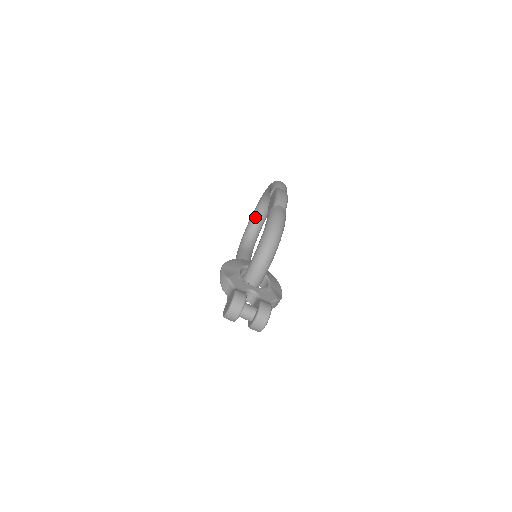
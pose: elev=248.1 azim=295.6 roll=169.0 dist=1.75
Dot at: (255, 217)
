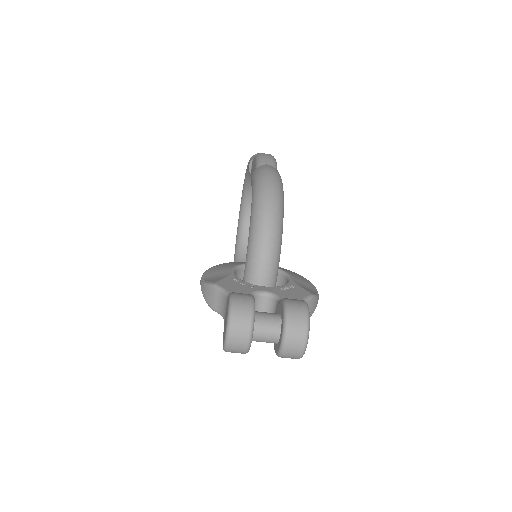
Dot at: (242, 226)
